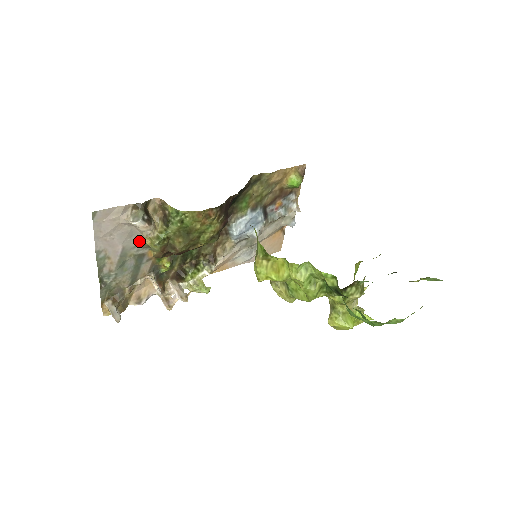
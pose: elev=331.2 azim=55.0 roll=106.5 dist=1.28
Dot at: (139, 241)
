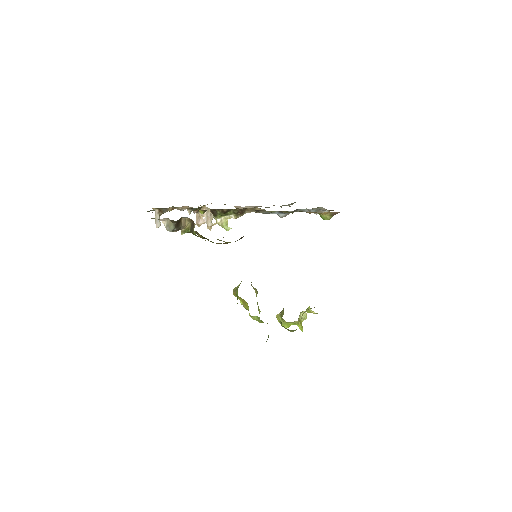
Dot at: occluded
